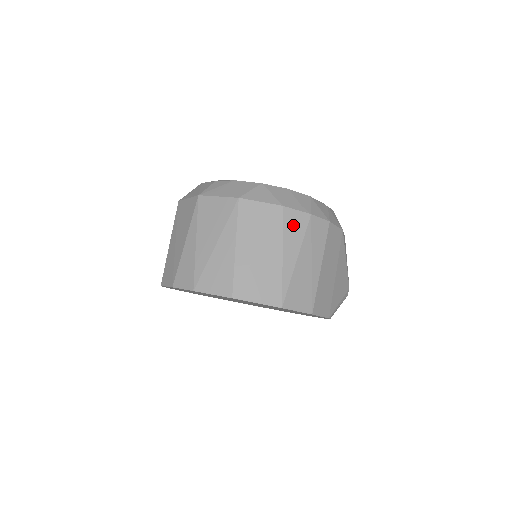
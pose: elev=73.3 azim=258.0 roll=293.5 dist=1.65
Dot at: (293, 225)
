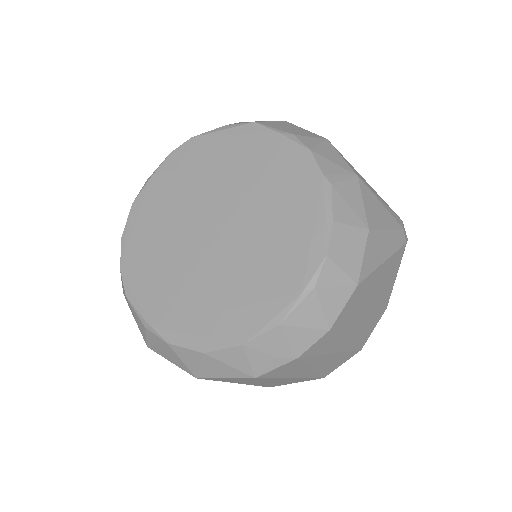
Dot at: (283, 372)
